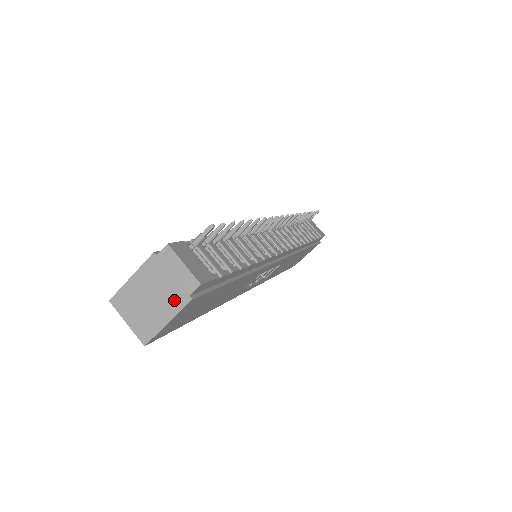
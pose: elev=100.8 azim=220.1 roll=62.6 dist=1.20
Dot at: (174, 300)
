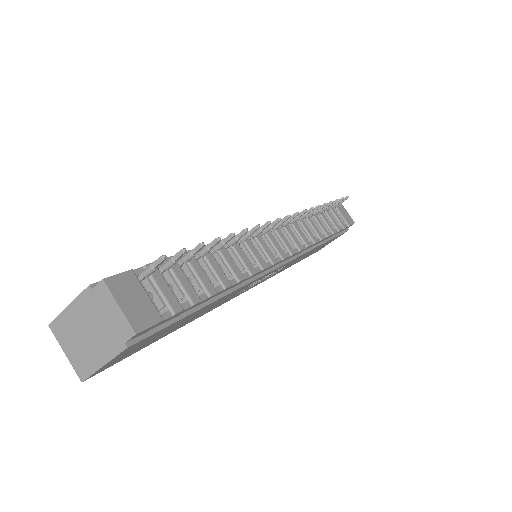
Dot at: (109, 343)
